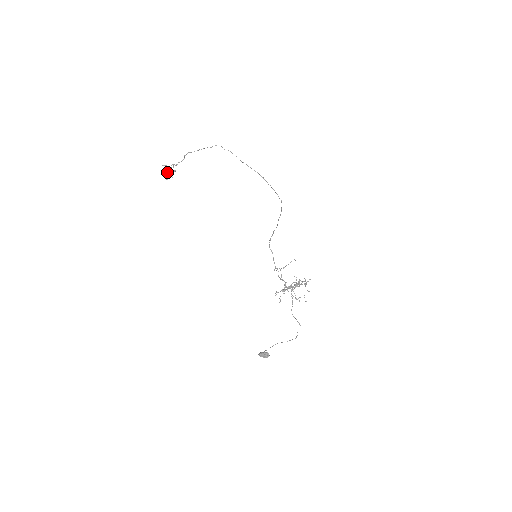
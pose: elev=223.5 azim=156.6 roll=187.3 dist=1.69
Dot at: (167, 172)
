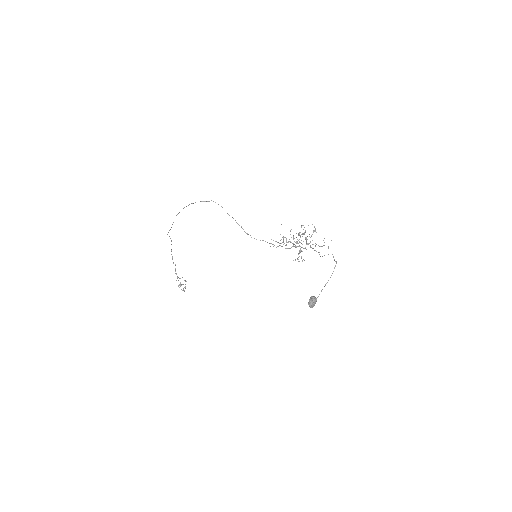
Dot at: occluded
